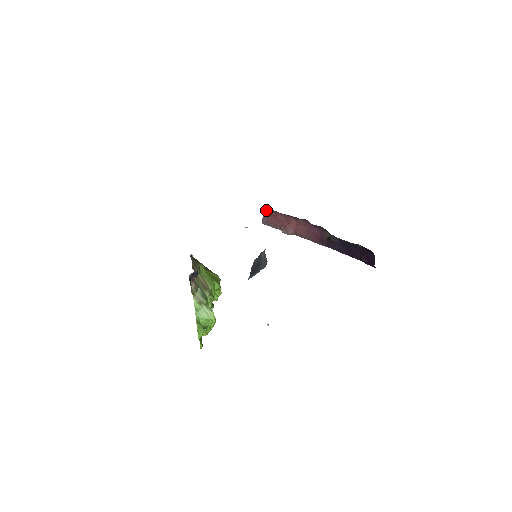
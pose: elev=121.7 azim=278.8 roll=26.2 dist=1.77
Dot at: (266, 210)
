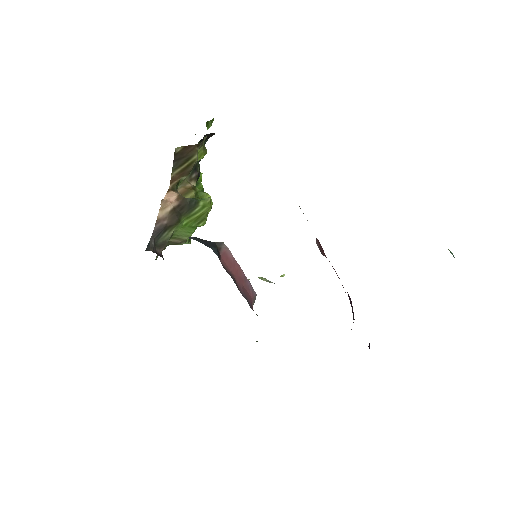
Dot at: occluded
